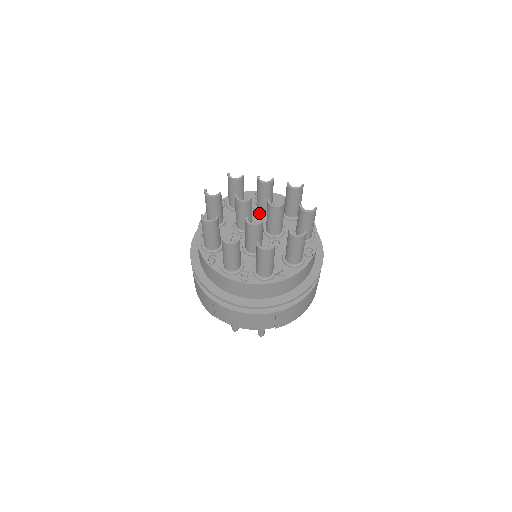
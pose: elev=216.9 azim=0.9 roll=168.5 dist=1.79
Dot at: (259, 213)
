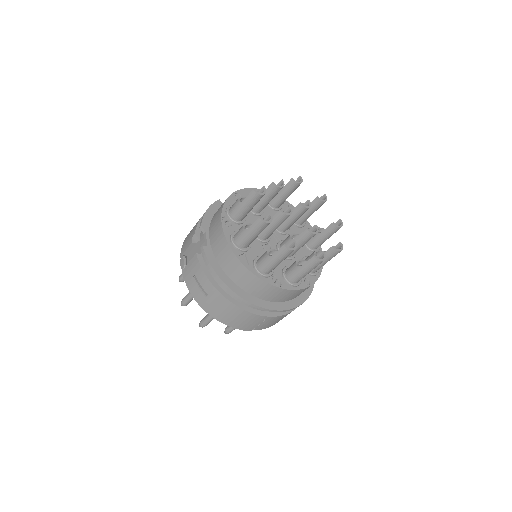
Dot at: (258, 215)
